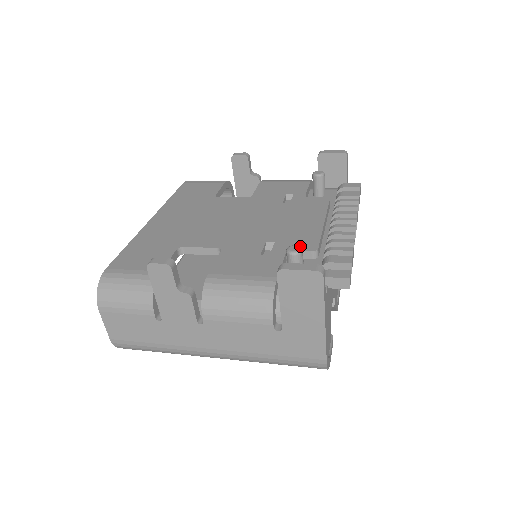
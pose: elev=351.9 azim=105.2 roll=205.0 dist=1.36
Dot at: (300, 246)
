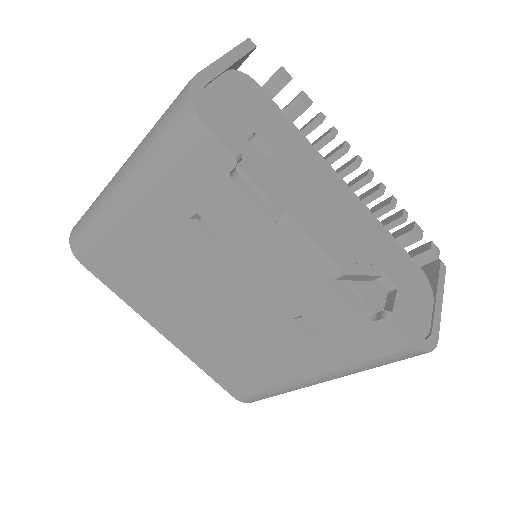
Dot at: occluded
